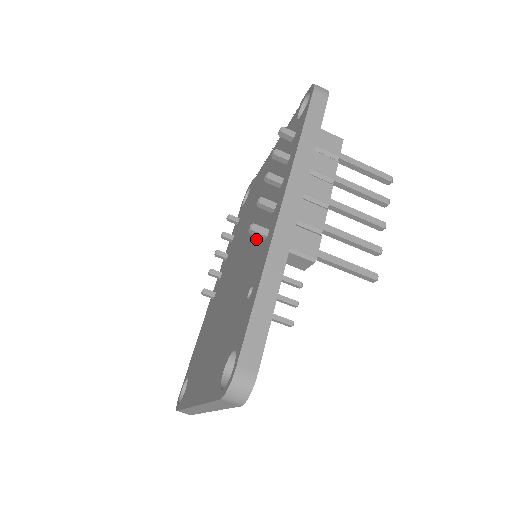
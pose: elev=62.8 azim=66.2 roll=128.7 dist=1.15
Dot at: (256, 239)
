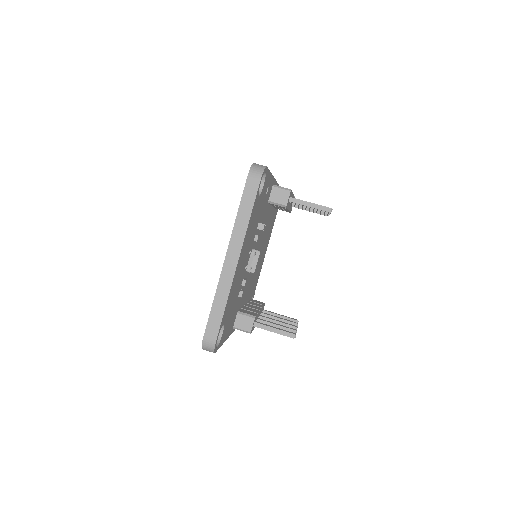
Dot at: occluded
